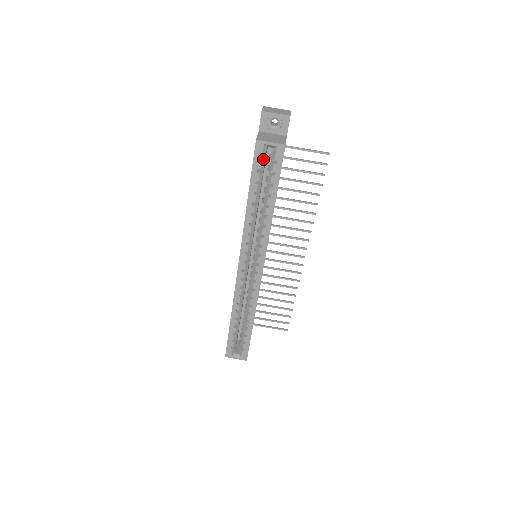
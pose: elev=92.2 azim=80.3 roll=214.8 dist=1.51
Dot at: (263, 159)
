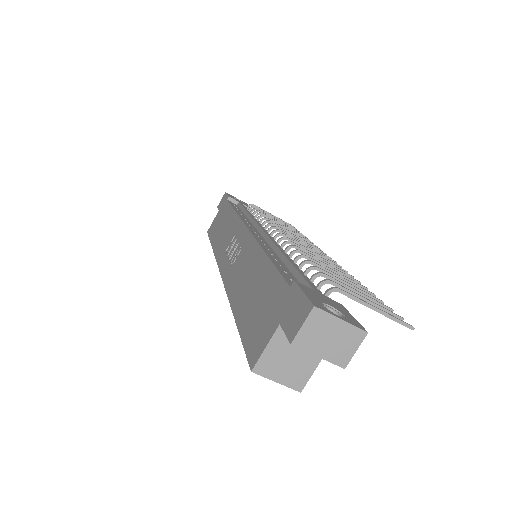
Dot at: occluded
